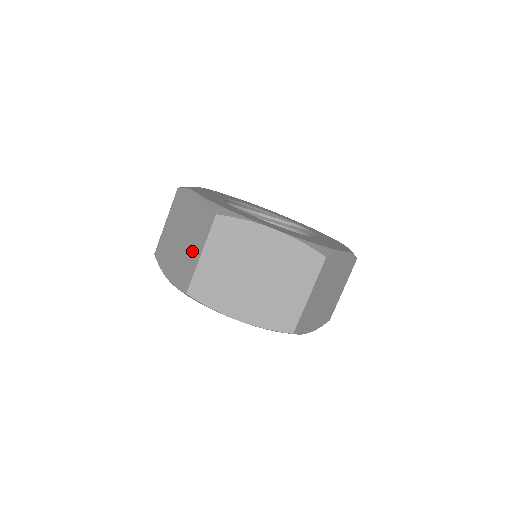
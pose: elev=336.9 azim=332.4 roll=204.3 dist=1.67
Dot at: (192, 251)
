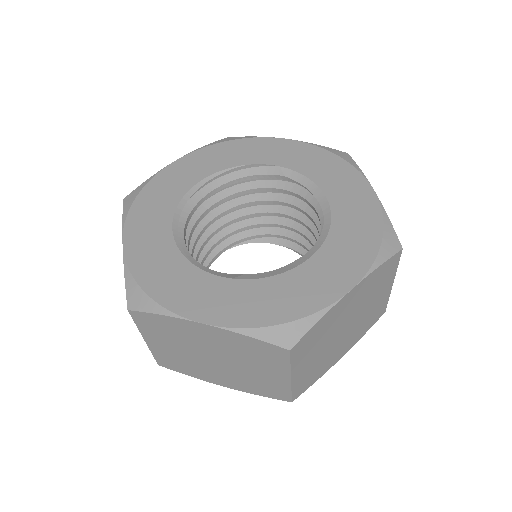
Dot at: (263, 375)
